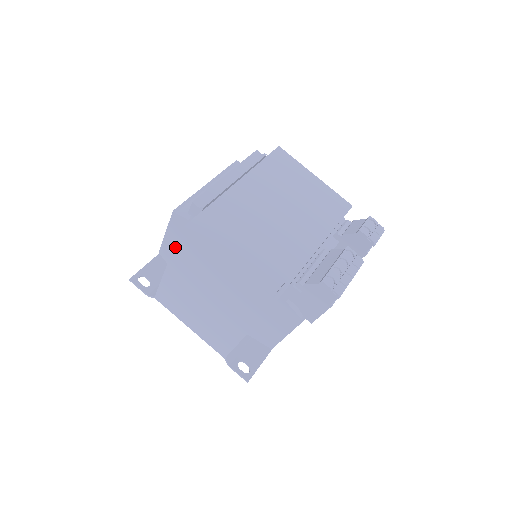
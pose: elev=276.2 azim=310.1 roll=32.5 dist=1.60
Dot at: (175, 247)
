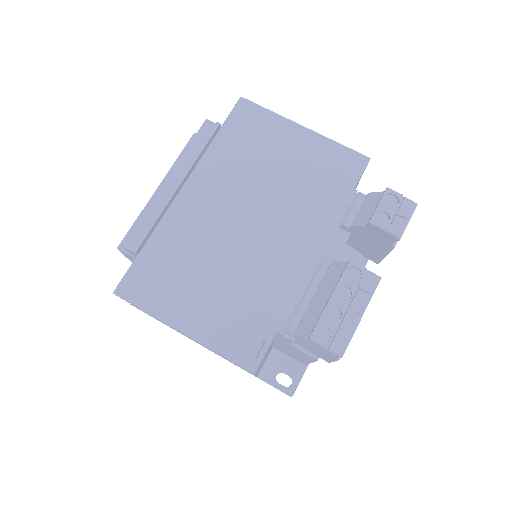
Dot at: occluded
